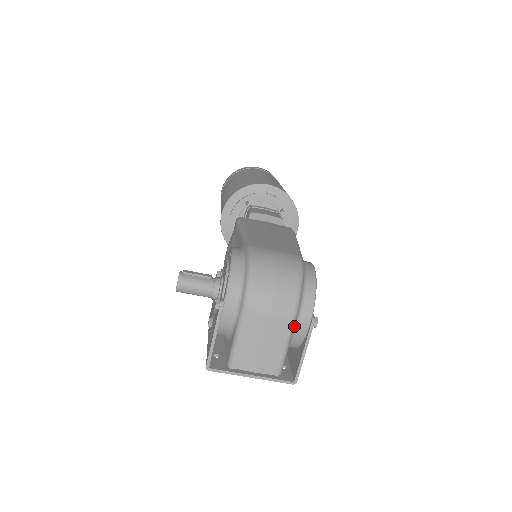
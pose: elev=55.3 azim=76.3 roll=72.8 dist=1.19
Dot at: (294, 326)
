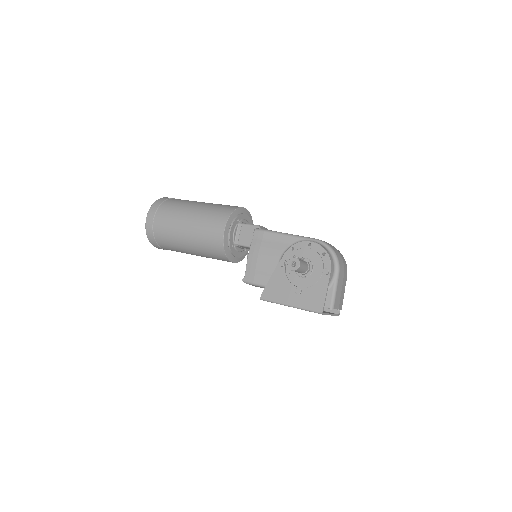
Dot at: occluded
